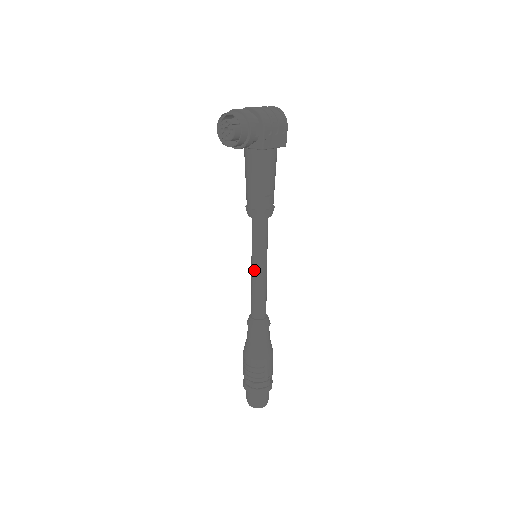
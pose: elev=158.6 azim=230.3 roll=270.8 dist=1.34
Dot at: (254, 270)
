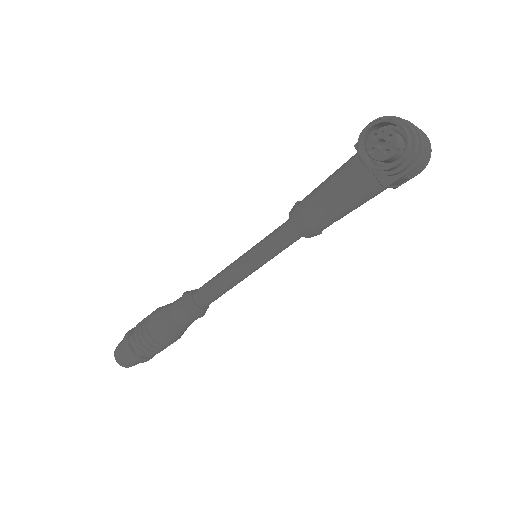
Dot at: (241, 266)
